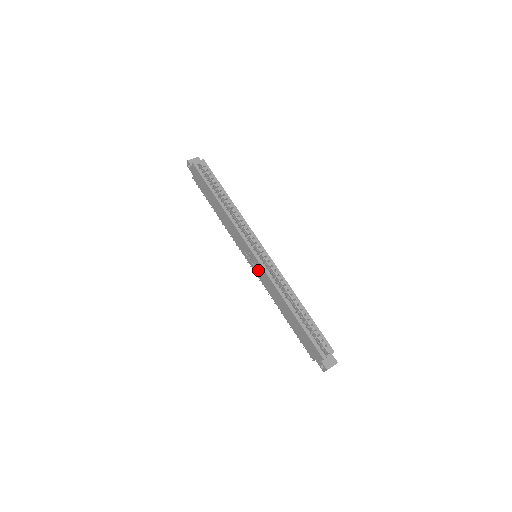
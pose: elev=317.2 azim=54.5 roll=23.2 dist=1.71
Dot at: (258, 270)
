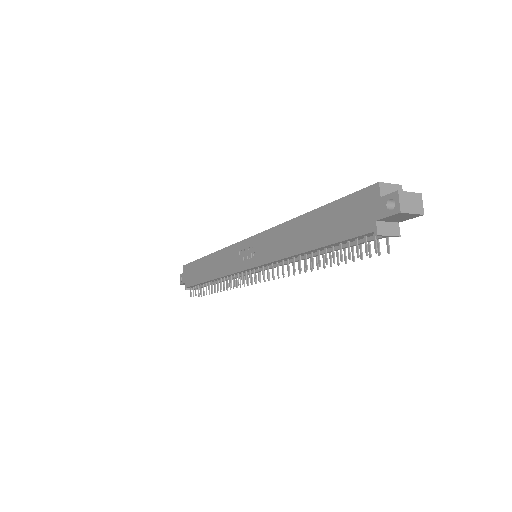
Dot at: (257, 251)
